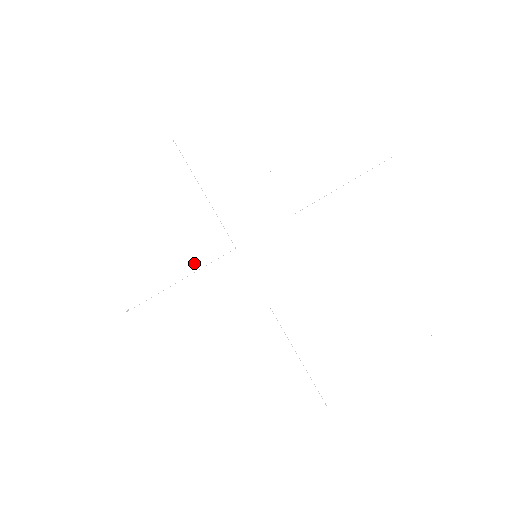
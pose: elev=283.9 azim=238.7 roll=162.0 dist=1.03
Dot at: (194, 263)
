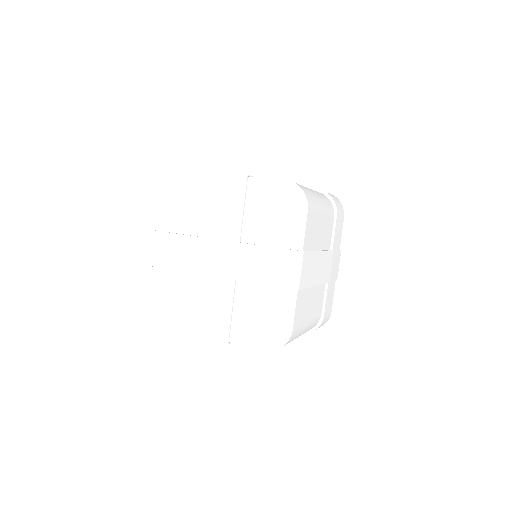
Dot at: (198, 295)
